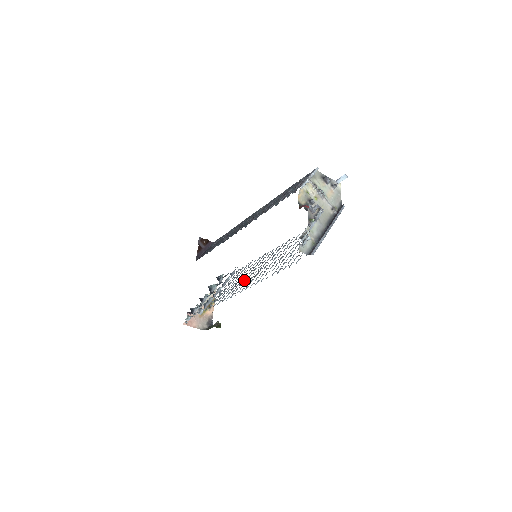
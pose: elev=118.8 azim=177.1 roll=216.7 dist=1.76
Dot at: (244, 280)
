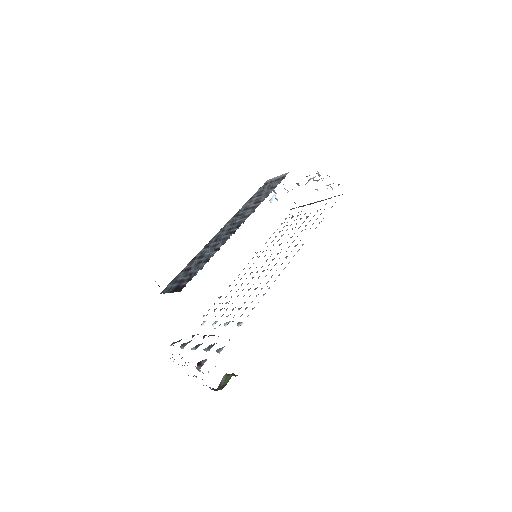
Dot at: occluded
